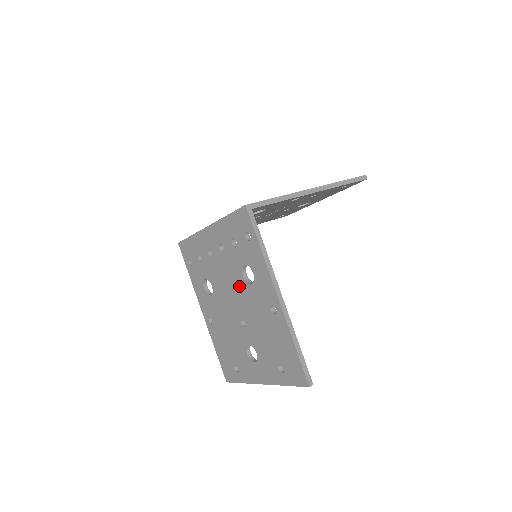
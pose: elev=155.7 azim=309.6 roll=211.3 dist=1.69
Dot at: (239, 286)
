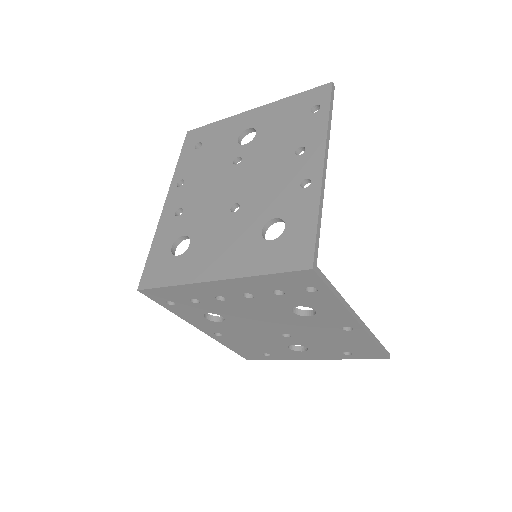
Dot at: (283, 318)
